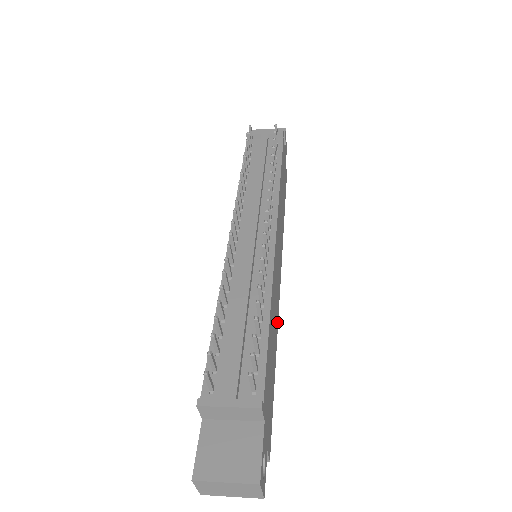
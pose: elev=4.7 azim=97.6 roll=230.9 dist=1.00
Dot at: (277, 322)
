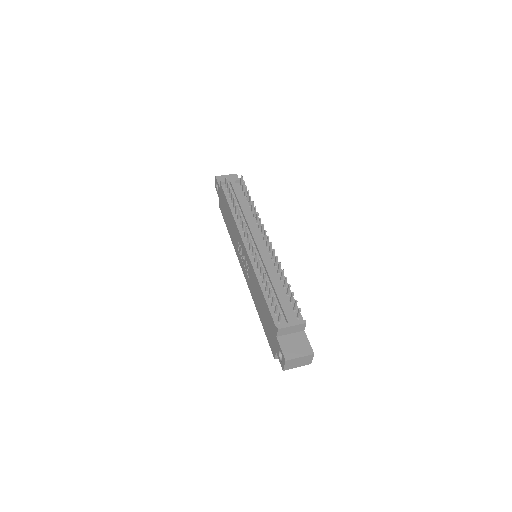
Dot at: occluded
